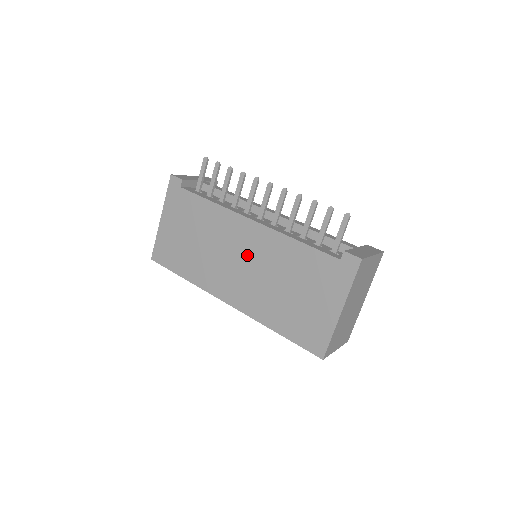
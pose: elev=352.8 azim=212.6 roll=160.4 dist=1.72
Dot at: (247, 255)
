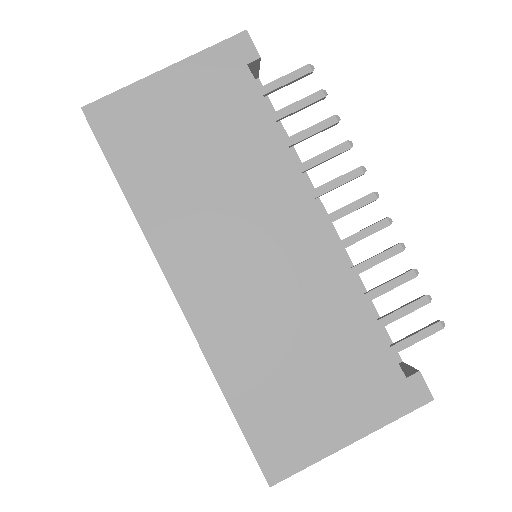
Dot at: (275, 258)
